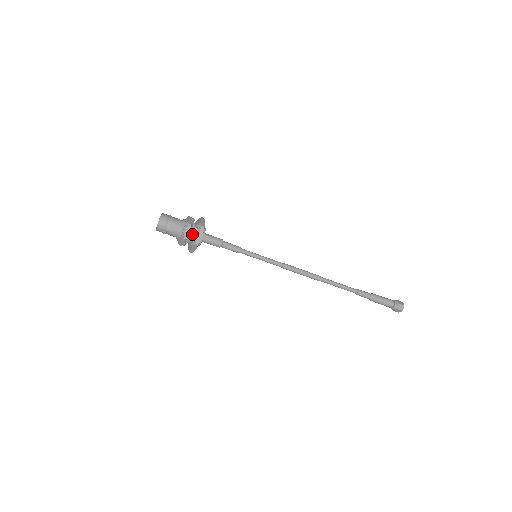
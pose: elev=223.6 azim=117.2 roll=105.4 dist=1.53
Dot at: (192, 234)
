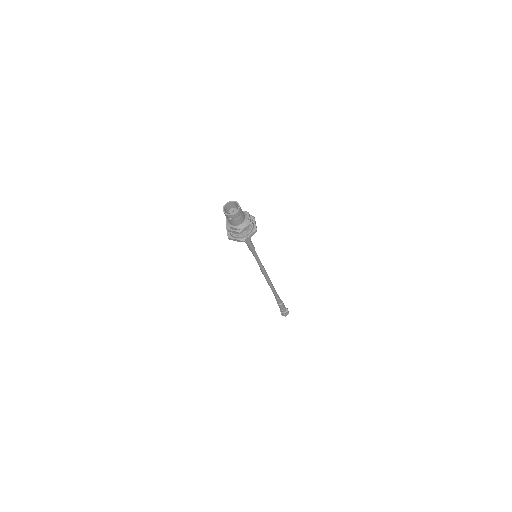
Dot at: (245, 231)
